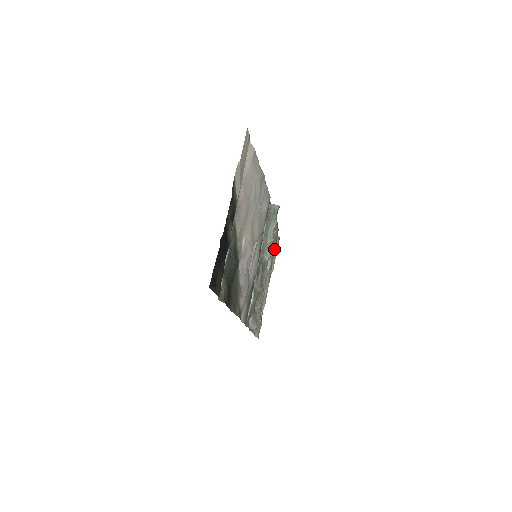
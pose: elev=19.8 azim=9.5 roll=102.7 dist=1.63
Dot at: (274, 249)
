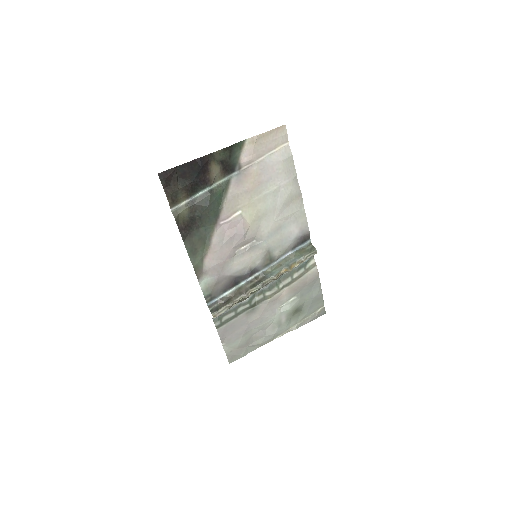
Dot at: (307, 309)
